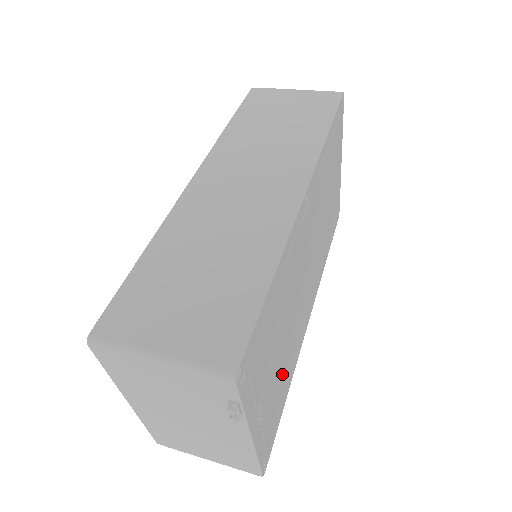
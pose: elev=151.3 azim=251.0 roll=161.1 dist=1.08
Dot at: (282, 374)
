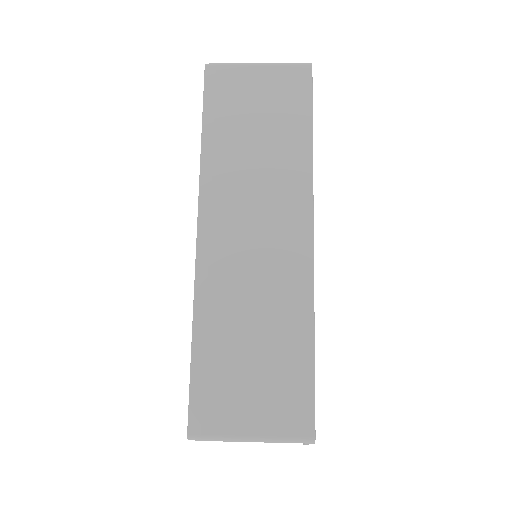
Dot at: occluded
